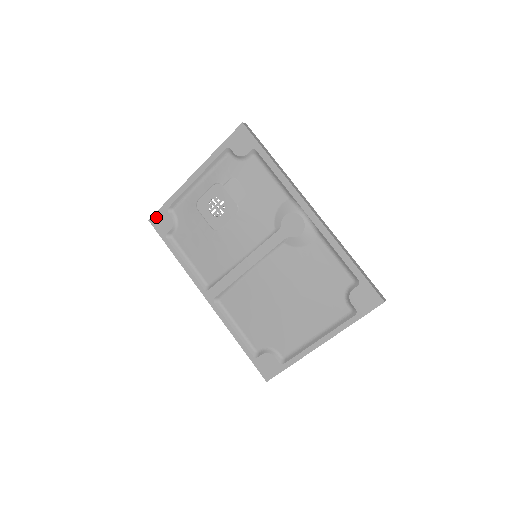
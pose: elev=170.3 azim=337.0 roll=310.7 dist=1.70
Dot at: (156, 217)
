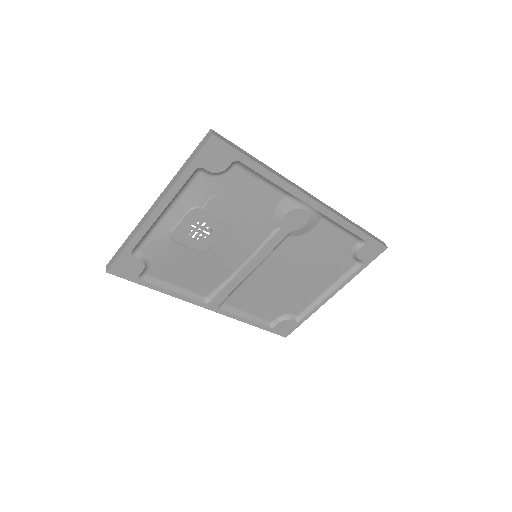
Dot at: (116, 266)
